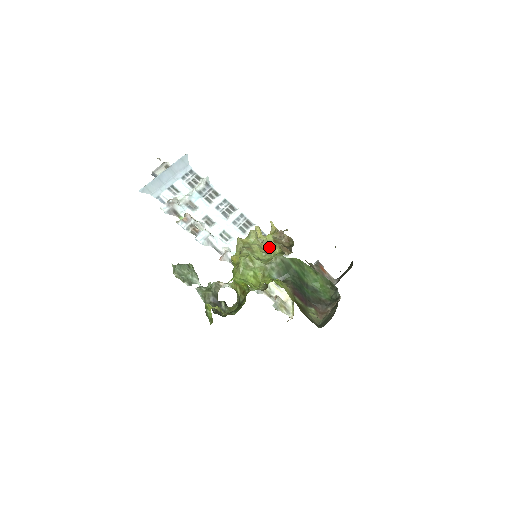
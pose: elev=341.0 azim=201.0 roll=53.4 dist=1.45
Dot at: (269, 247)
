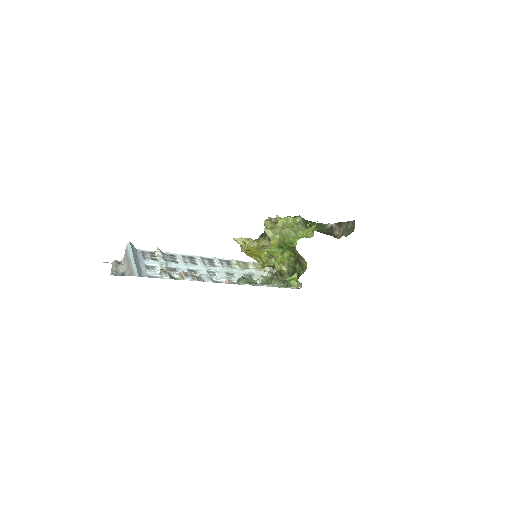
Dot at: (283, 222)
